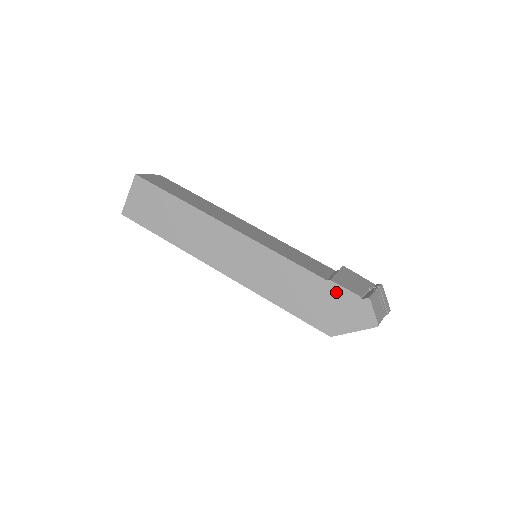
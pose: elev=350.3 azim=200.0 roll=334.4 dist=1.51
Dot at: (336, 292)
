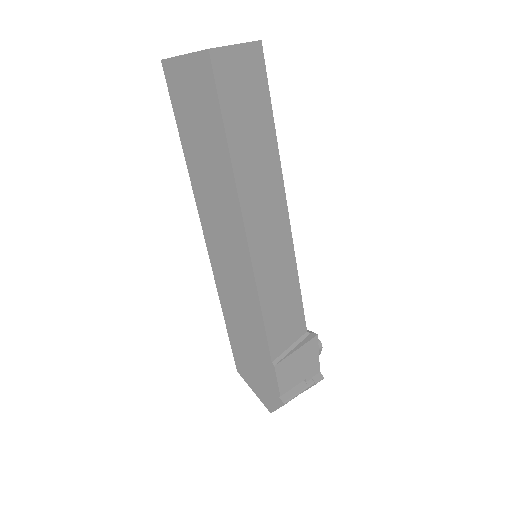
Dot at: (269, 373)
